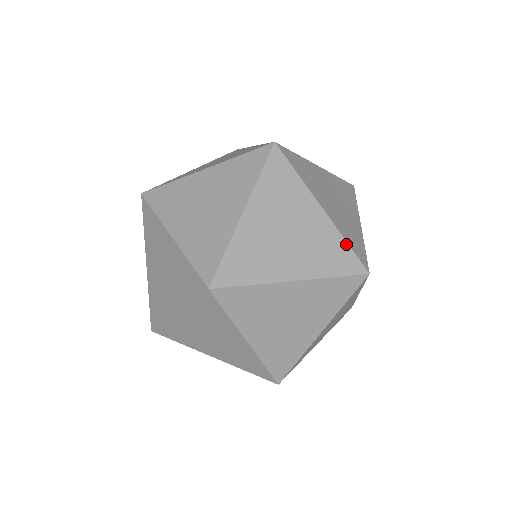
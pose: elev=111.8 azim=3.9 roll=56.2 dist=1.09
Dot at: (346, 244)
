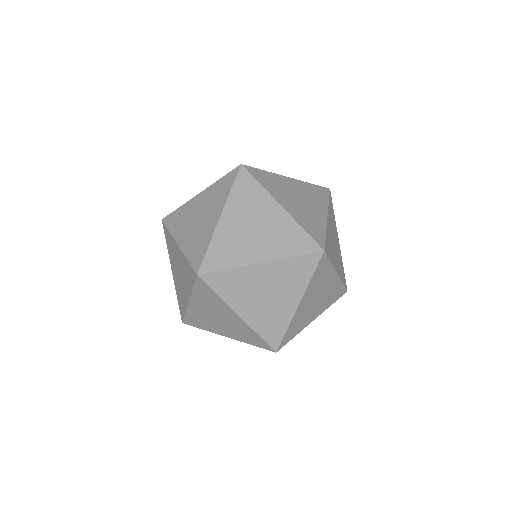
Dot at: (295, 258)
